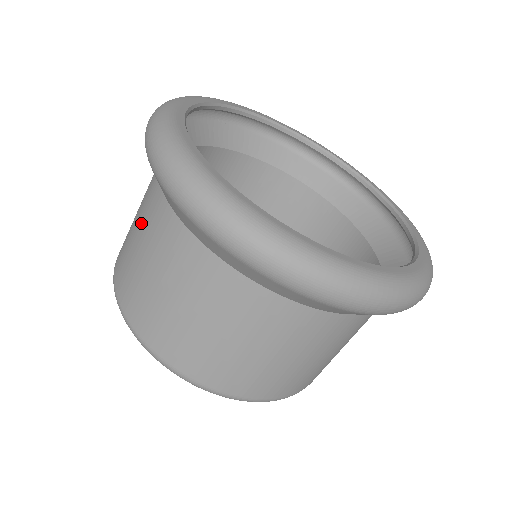
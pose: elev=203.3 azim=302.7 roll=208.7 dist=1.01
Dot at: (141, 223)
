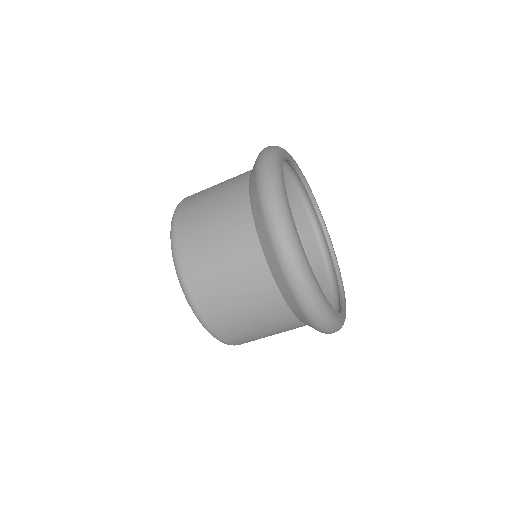
Dot at: (227, 241)
